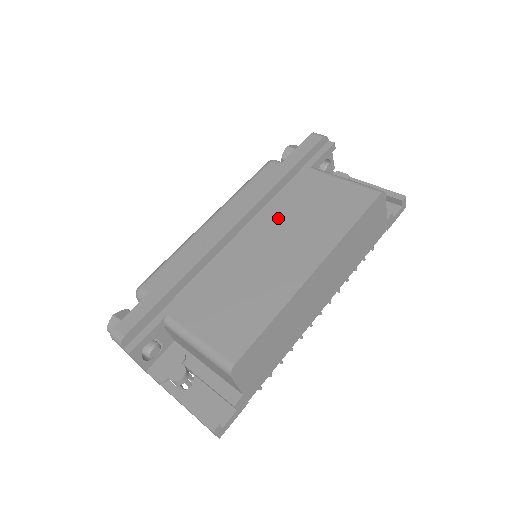
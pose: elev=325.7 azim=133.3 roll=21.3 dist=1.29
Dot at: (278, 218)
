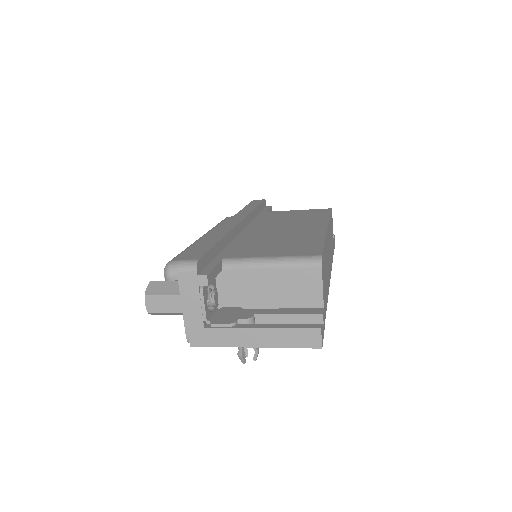
Dot at: (268, 223)
